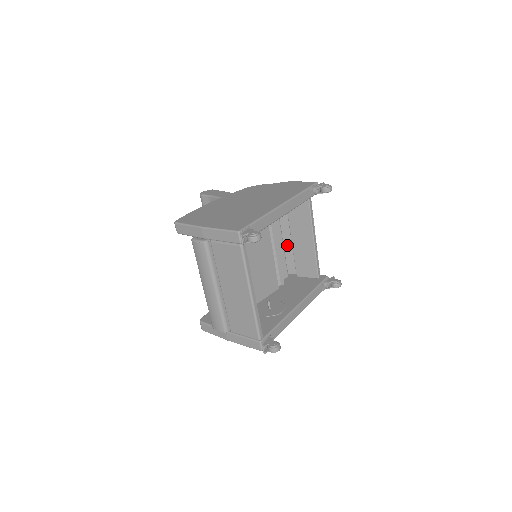
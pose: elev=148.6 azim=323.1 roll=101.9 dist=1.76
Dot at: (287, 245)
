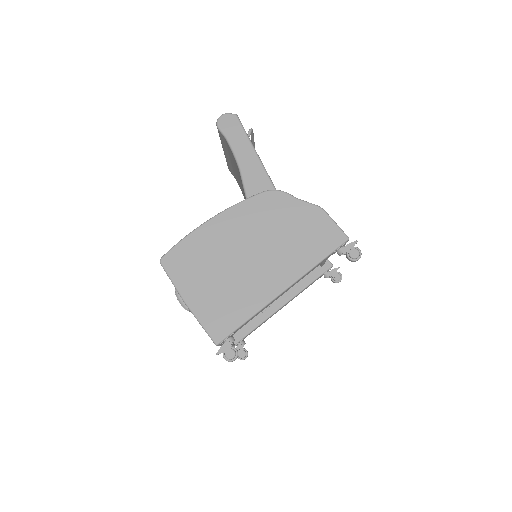
Dot at: occluded
